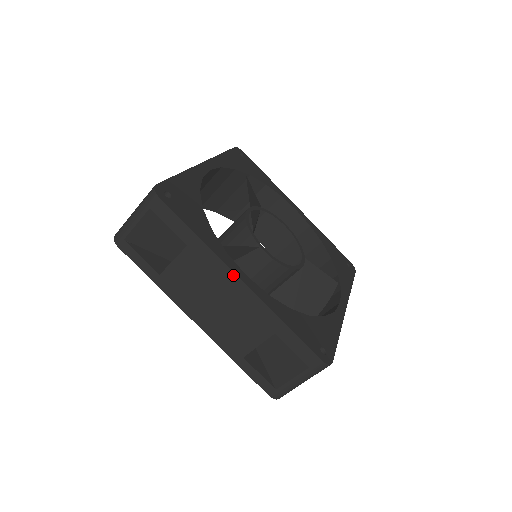
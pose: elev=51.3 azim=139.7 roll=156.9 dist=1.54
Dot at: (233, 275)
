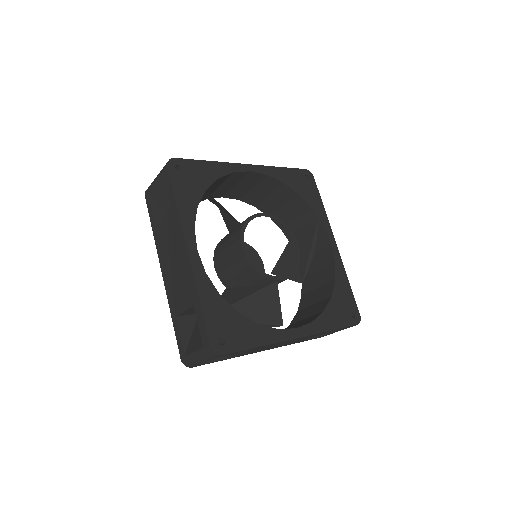
Dot at: occluded
